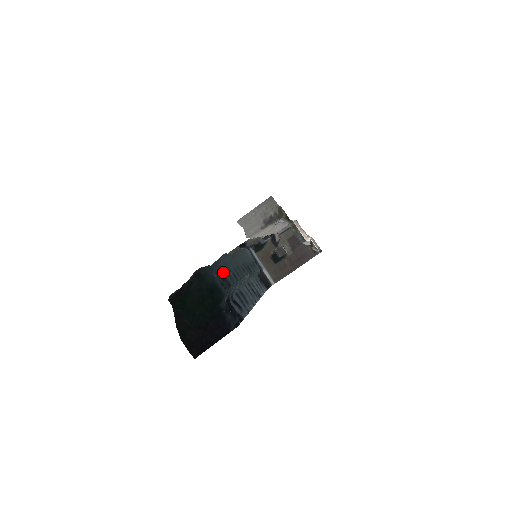
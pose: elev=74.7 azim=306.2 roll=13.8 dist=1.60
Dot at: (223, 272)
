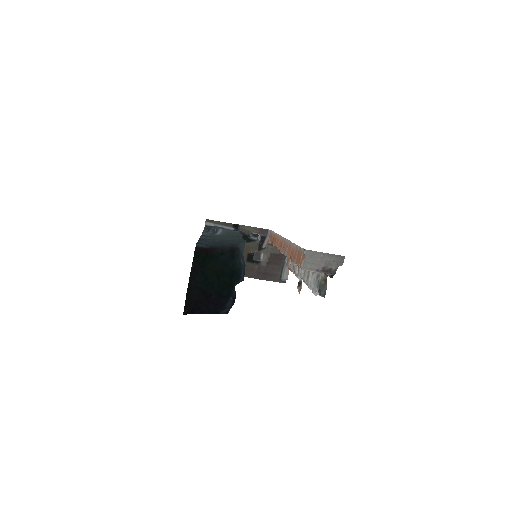
Dot at: occluded
